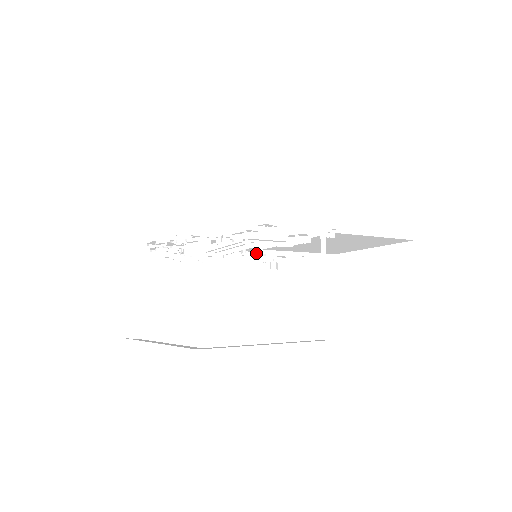
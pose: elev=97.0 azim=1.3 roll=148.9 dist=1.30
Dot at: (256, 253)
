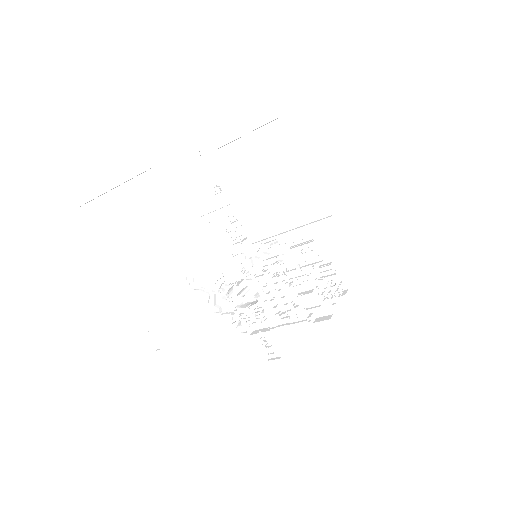
Dot at: occluded
